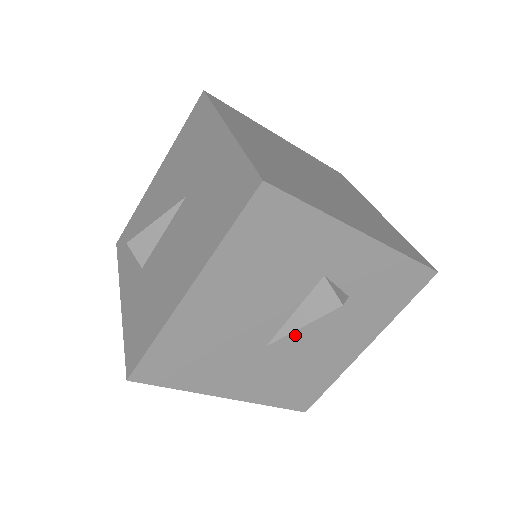
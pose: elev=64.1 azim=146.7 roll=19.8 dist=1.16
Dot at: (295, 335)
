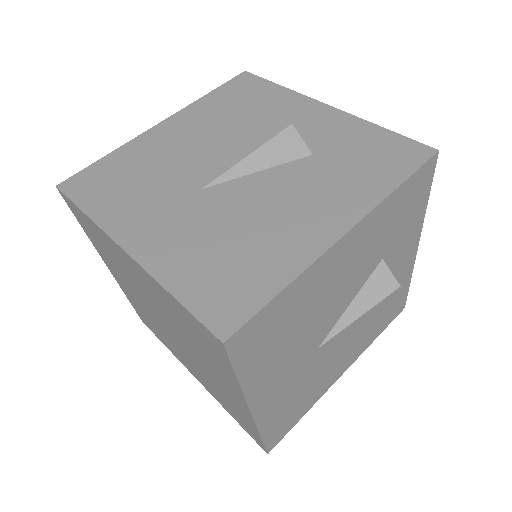
Dot at: (241, 184)
